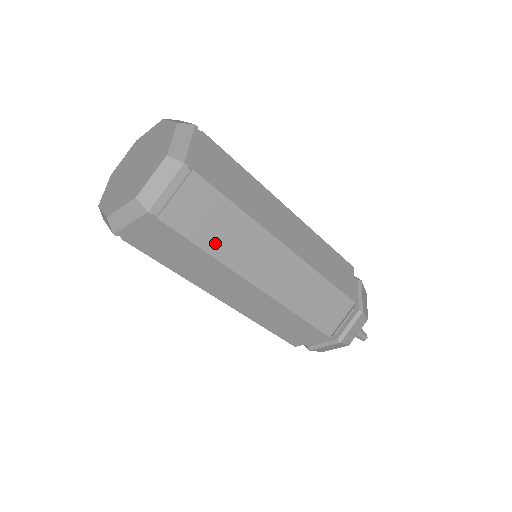
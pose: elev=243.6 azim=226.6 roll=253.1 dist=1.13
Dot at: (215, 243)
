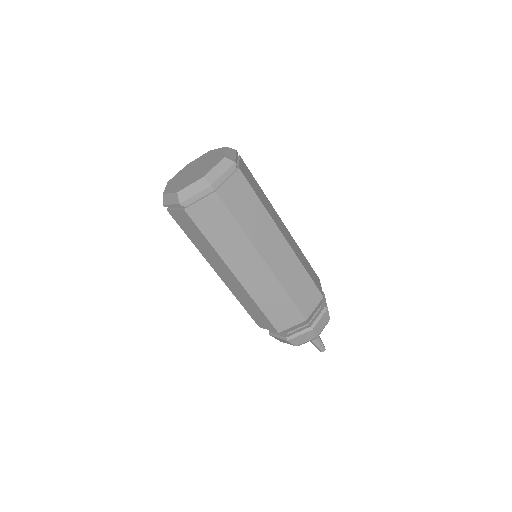
Dot at: (216, 238)
